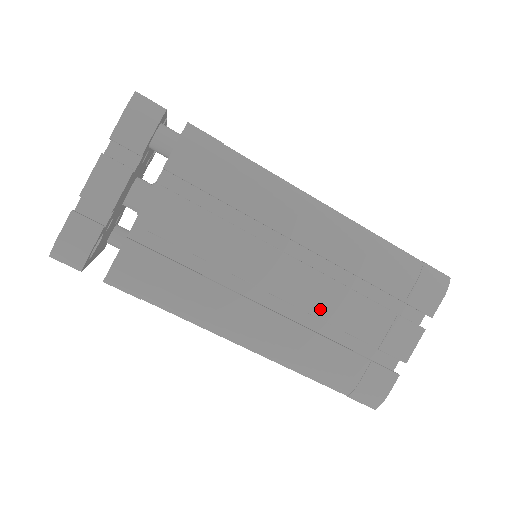
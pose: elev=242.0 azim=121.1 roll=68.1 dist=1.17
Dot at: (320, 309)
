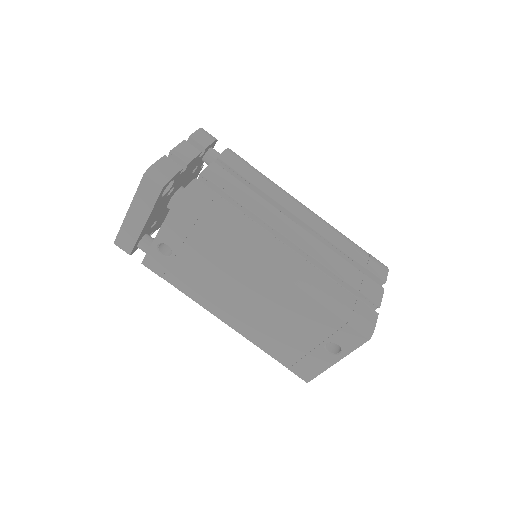
Dot at: (316, 255)
